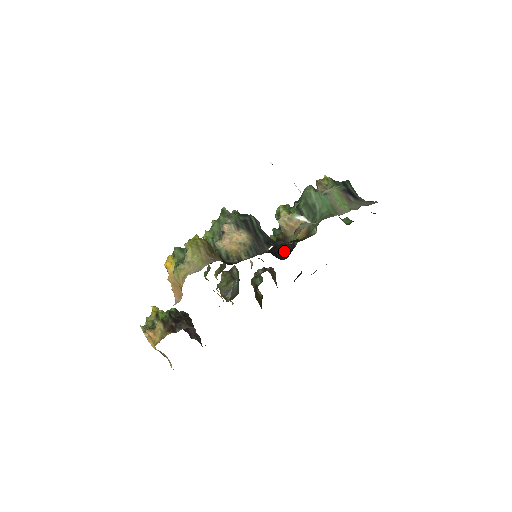
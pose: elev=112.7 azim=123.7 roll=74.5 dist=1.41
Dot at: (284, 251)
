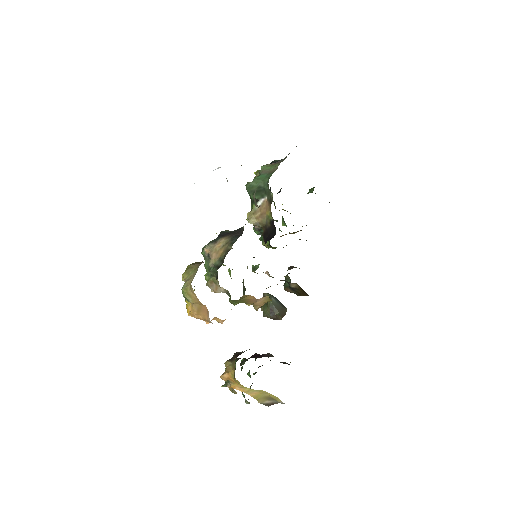
Dot at: (272, 233)
